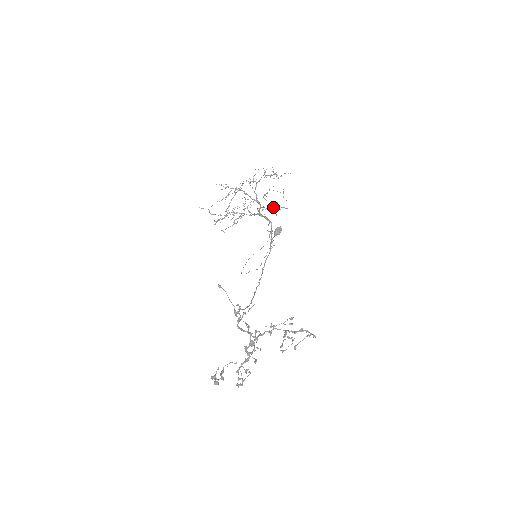
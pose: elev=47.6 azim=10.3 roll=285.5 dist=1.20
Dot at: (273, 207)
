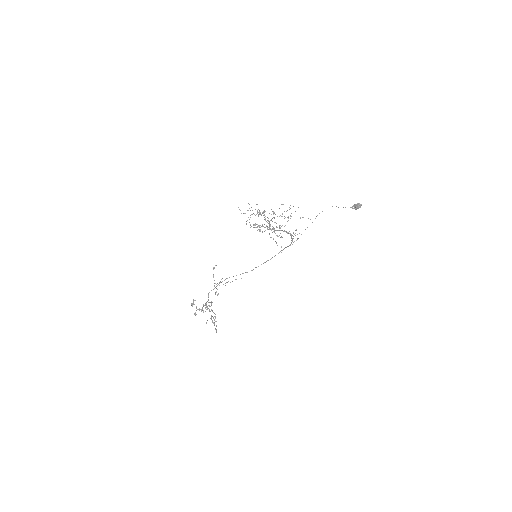
Dot at: occluded
